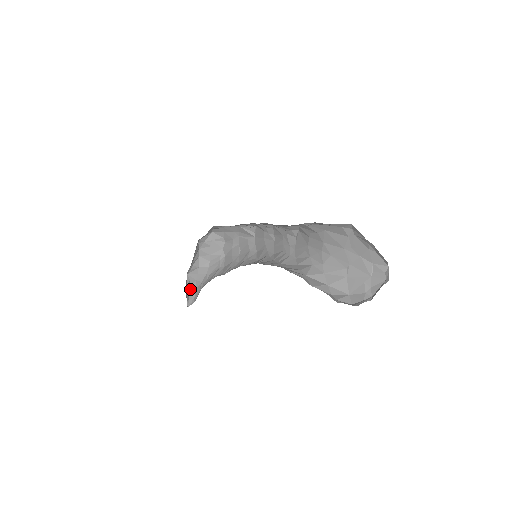
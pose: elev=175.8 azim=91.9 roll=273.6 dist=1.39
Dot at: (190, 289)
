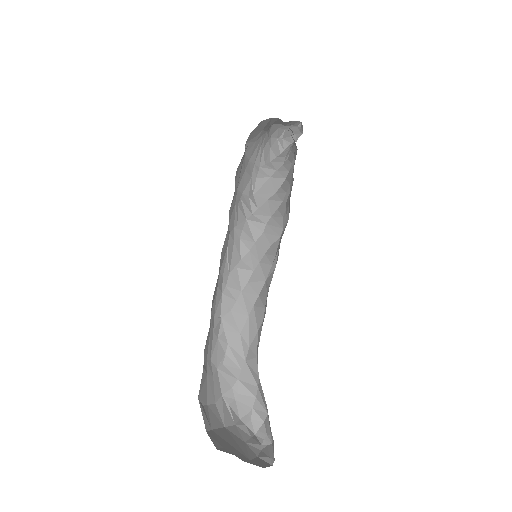
Dot at: (294, 121)
